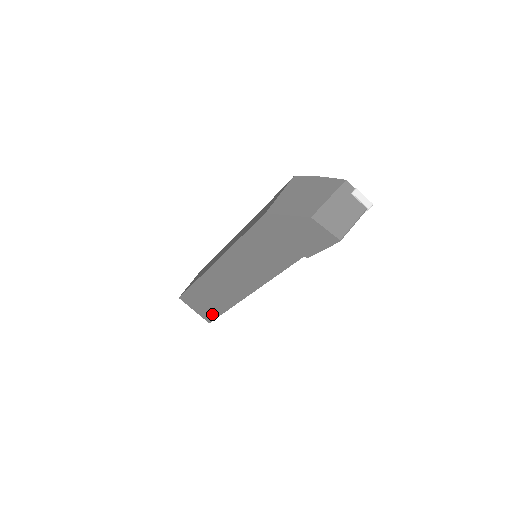
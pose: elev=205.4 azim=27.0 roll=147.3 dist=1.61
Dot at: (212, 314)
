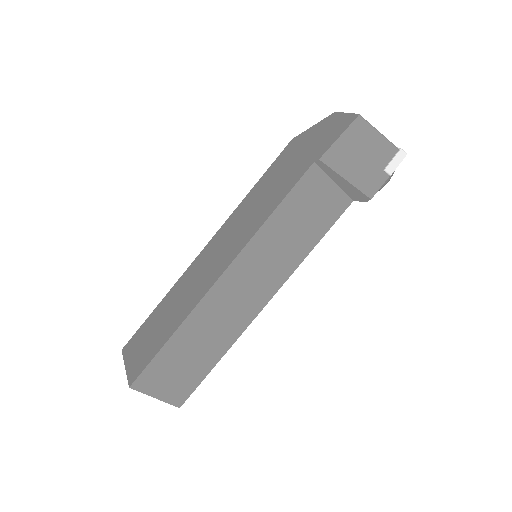
Dot at: (147, 358)
